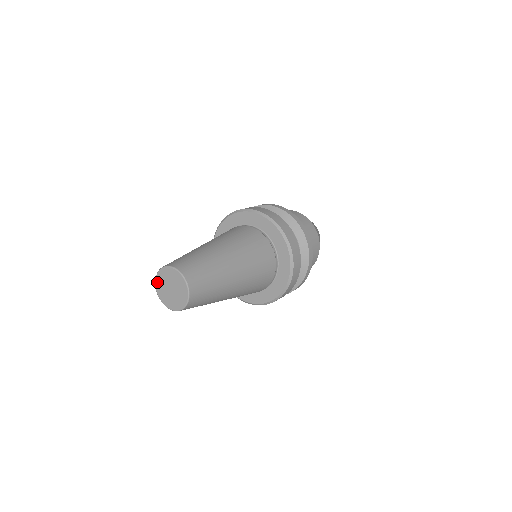
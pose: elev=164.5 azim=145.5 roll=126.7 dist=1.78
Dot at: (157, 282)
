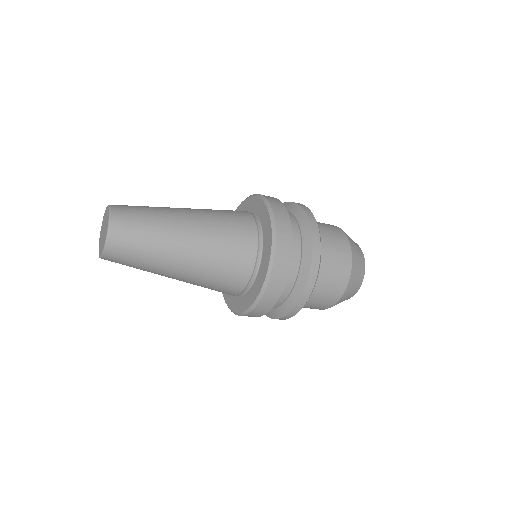
Dot at: (100, 237)
